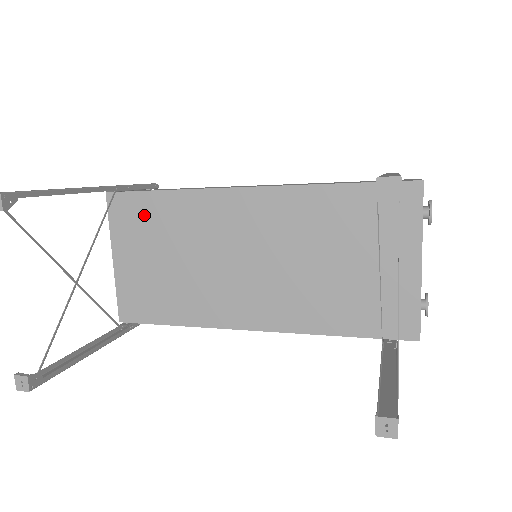
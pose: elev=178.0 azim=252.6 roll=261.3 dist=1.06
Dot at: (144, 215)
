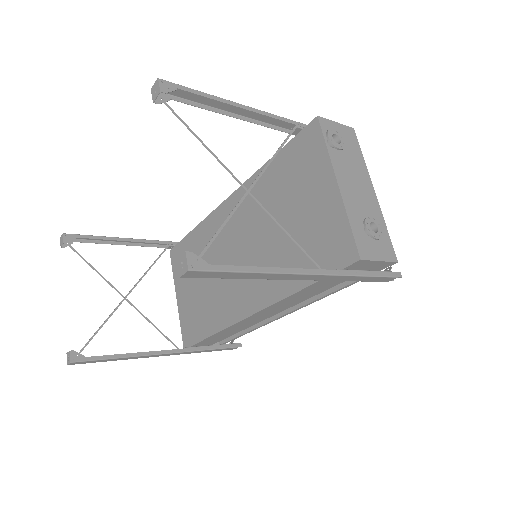
Dot at: occluded
